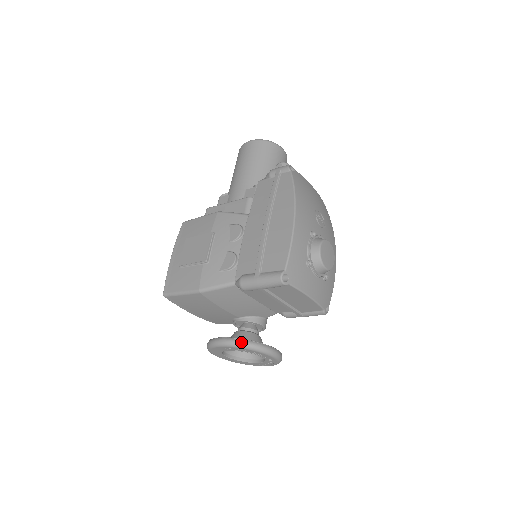
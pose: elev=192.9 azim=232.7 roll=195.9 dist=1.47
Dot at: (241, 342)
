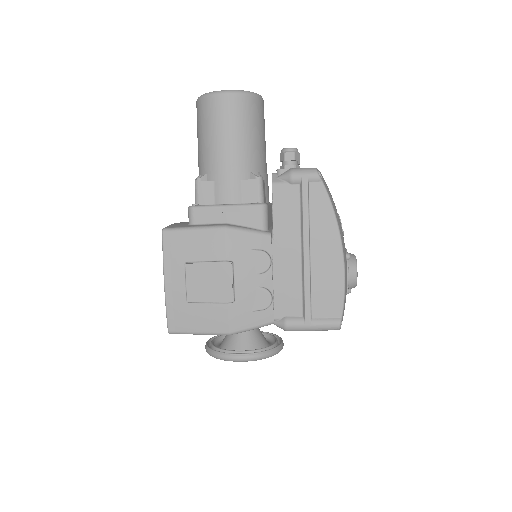
Dot at: (262, 356)
